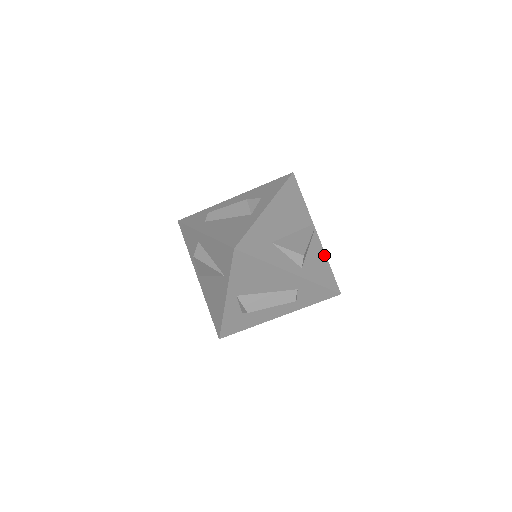
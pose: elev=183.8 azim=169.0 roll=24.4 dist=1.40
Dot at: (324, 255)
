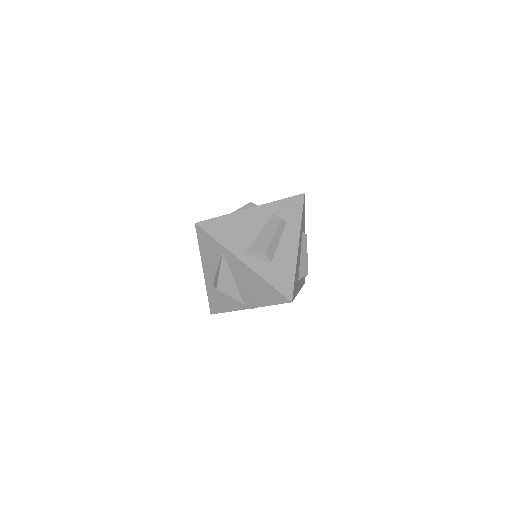
Dot at: occluded
